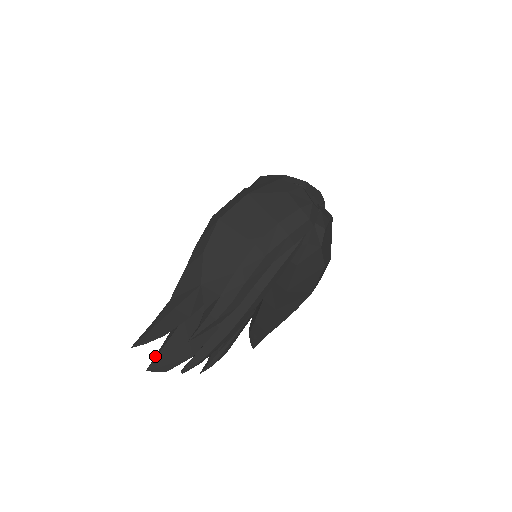
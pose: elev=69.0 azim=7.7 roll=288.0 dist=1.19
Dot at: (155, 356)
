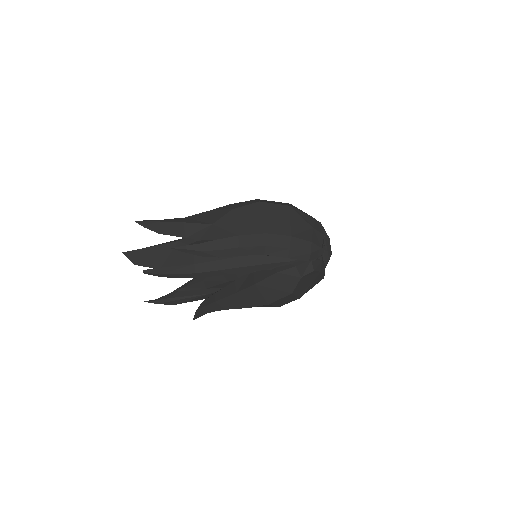
Dot at: (137, 249)
